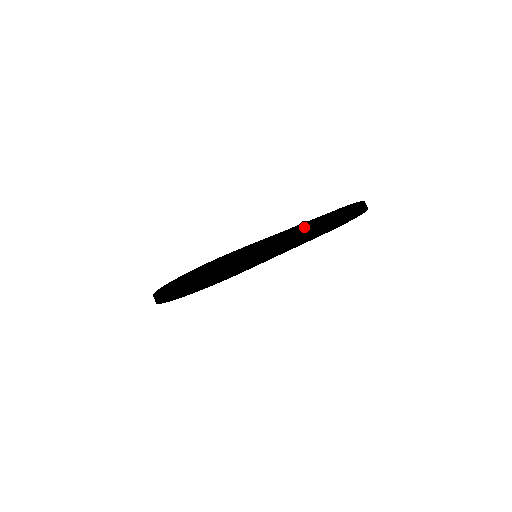
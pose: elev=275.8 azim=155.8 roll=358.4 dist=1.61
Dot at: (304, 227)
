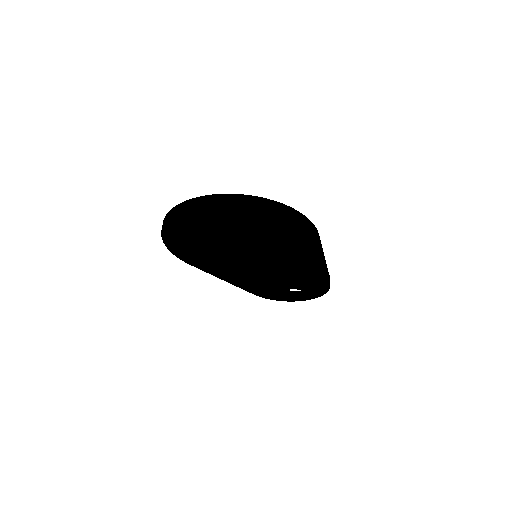
Dot at: (326, 265)
